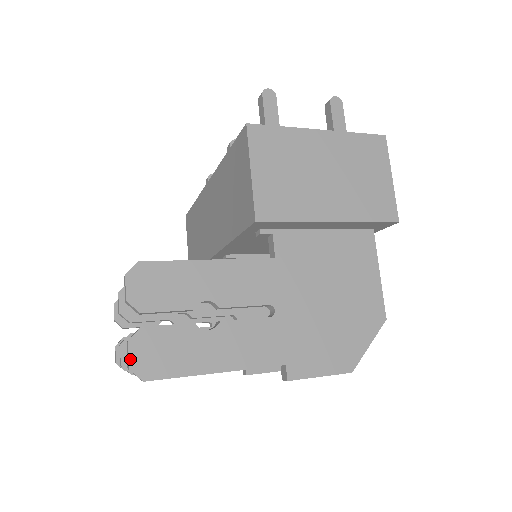
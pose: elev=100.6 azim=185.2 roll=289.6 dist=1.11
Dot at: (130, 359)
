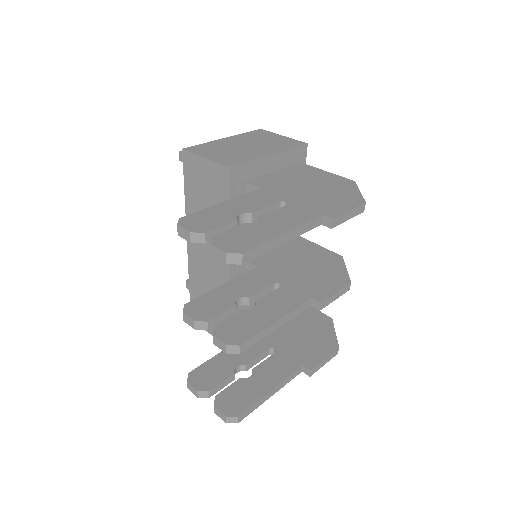
Dot at: (222, 249)
